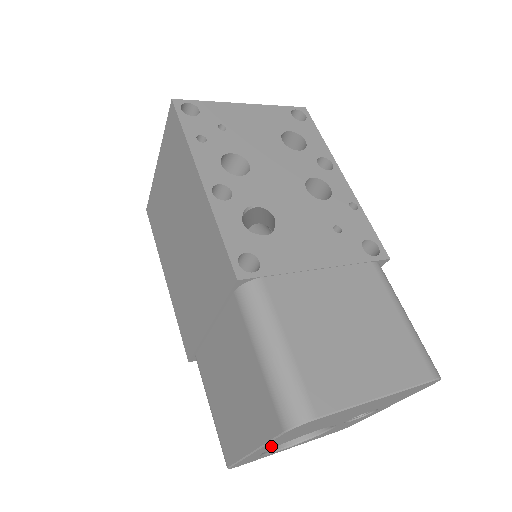
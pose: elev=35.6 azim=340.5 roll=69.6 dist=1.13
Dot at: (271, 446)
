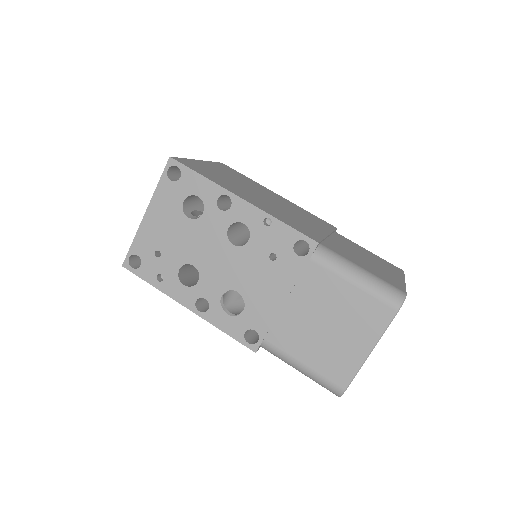
Dot at: occluded
